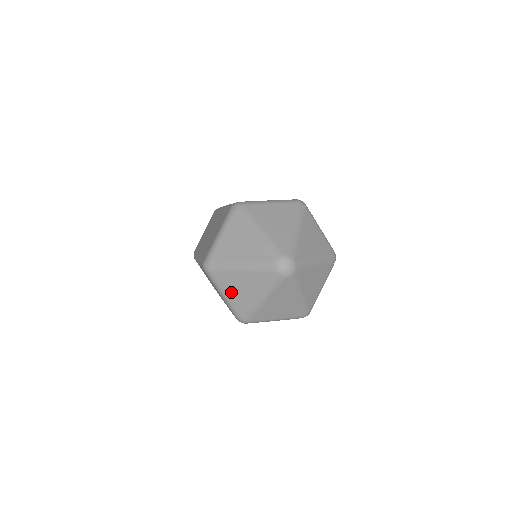
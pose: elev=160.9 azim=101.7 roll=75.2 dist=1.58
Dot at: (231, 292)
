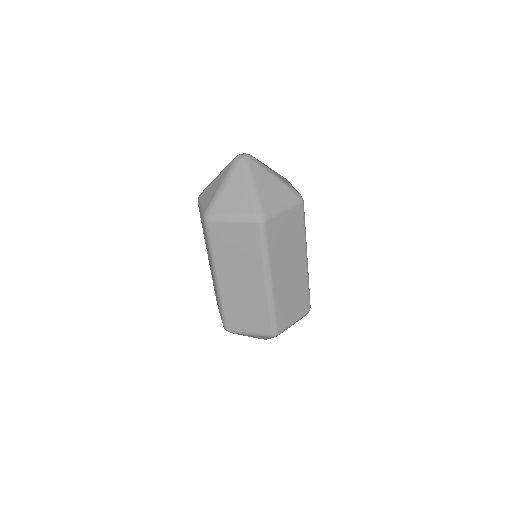
Dot at: (206, 197)
